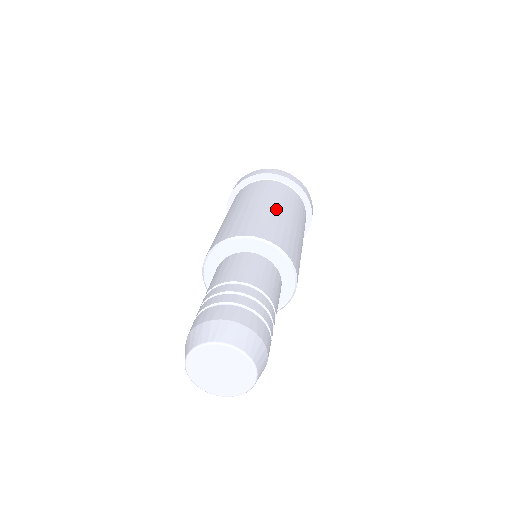
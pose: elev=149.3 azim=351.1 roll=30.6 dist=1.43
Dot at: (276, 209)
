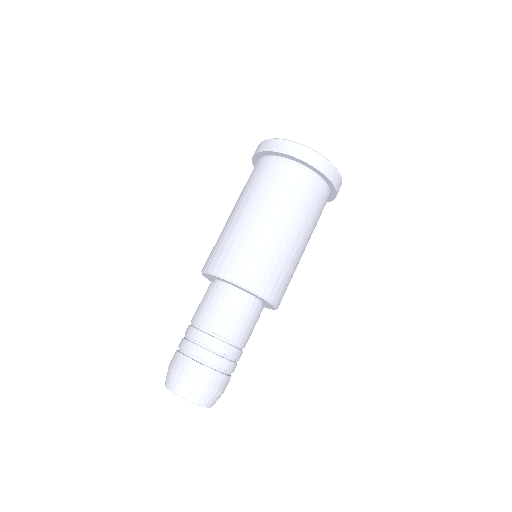
Dot at: (243, 216)
